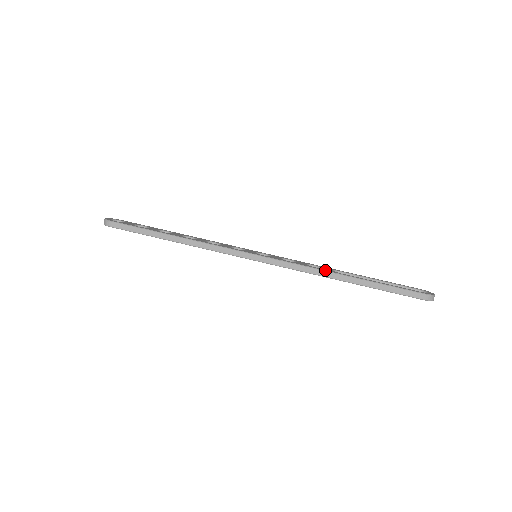
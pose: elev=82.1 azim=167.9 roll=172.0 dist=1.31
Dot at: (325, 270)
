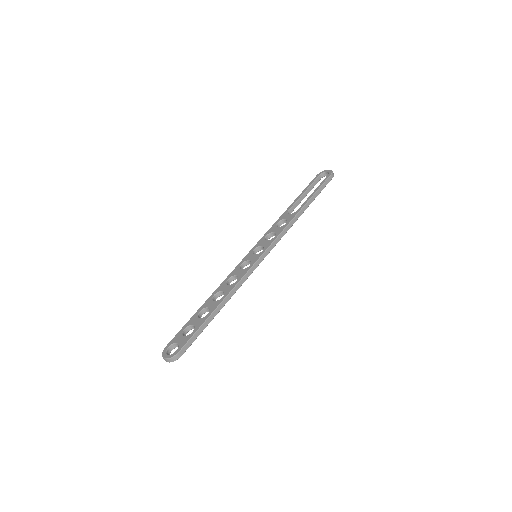
Dot at: (293, 218)
